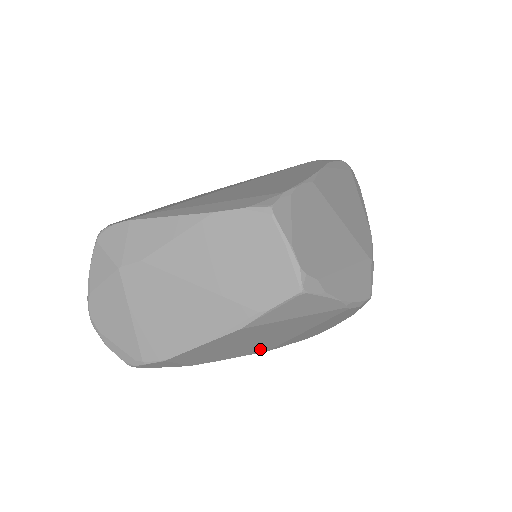
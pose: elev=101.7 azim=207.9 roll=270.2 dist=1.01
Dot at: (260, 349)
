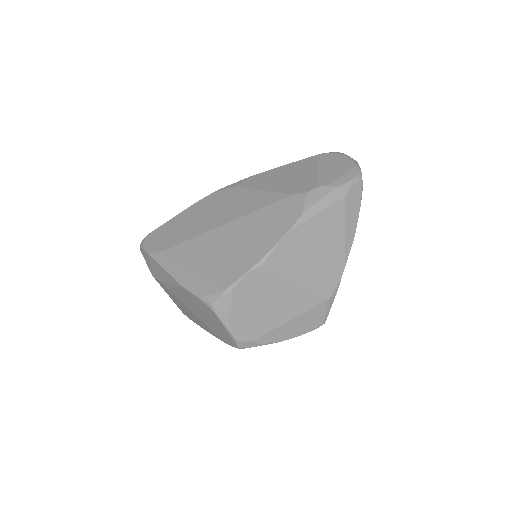
Dot at: occluded
